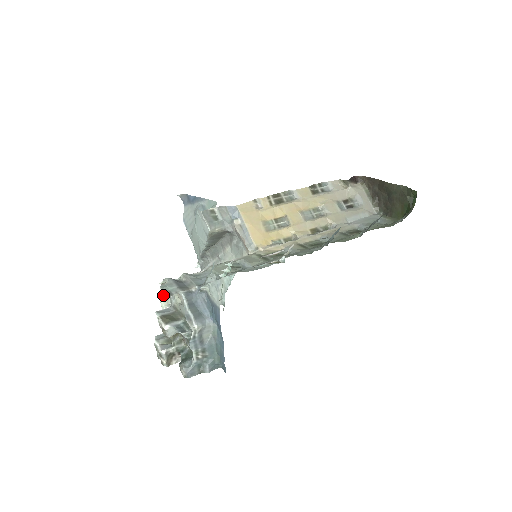
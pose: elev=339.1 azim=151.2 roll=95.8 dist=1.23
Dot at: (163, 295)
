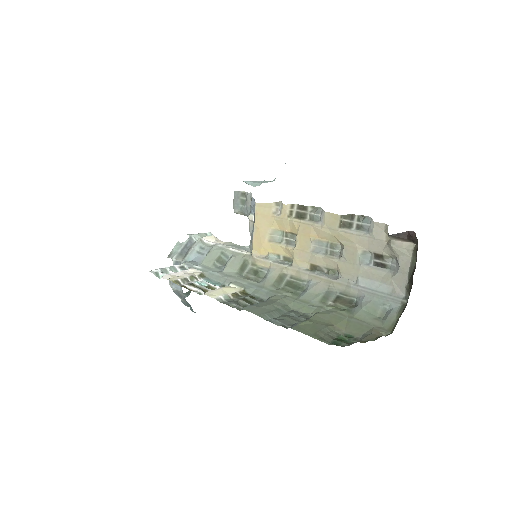
Dot at: occluded
